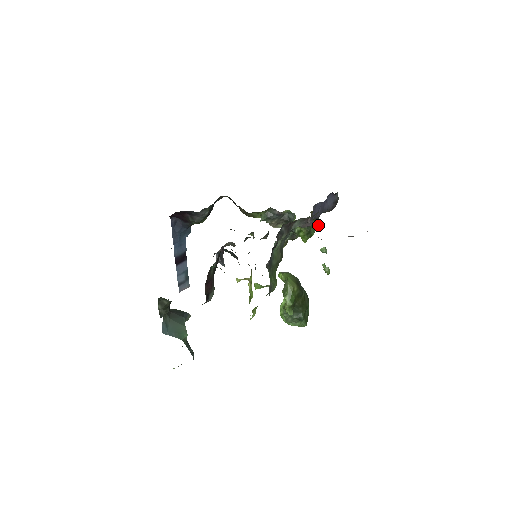
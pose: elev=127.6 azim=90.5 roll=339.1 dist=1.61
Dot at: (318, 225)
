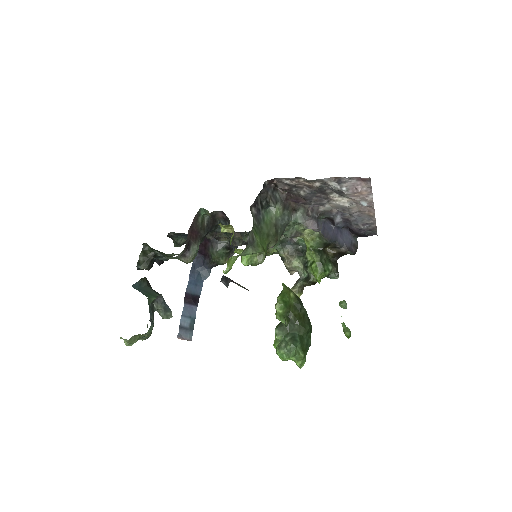
Dot at: (336, 271)
